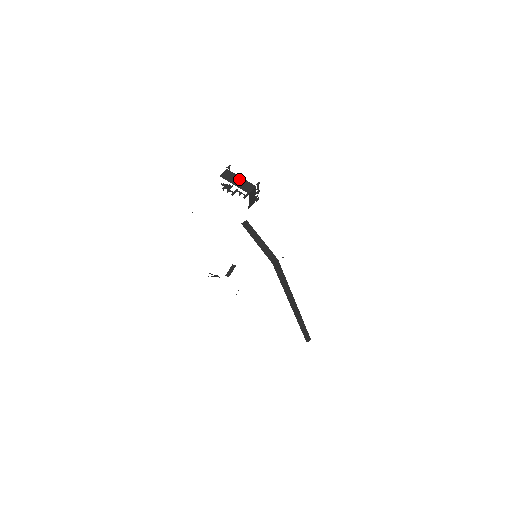
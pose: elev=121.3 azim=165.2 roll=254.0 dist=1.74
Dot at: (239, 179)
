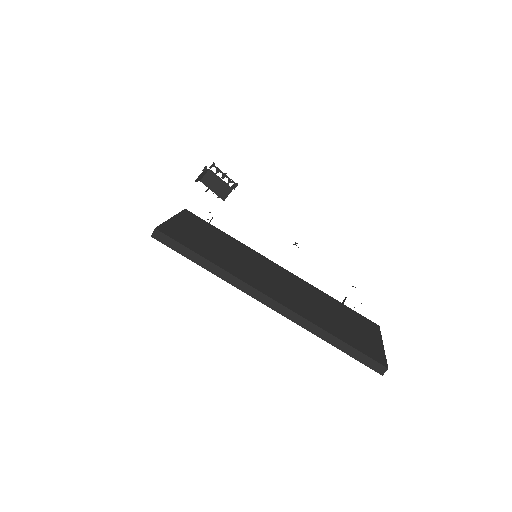
Dot at: (203, 173)
